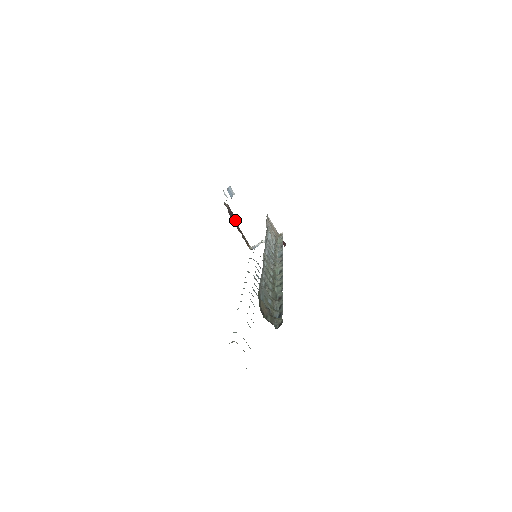
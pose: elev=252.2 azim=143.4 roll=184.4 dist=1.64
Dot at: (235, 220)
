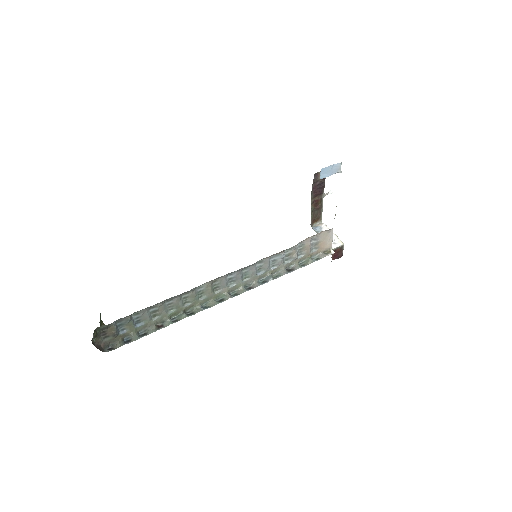
Dot at: (320, 193)
